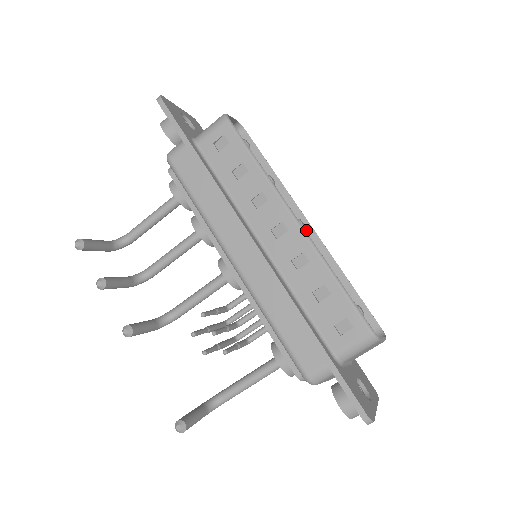
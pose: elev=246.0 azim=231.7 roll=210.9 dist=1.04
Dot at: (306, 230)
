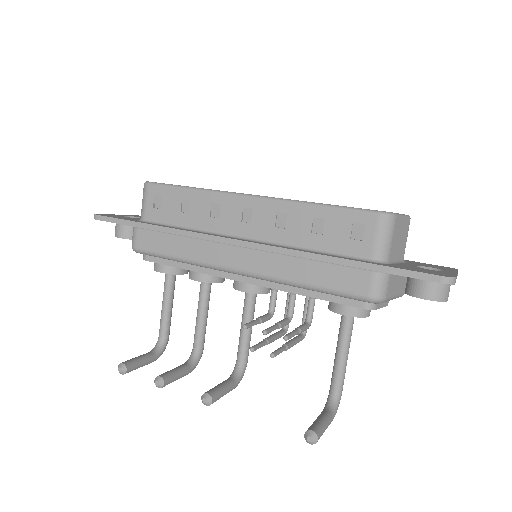
Dot at: occluded
